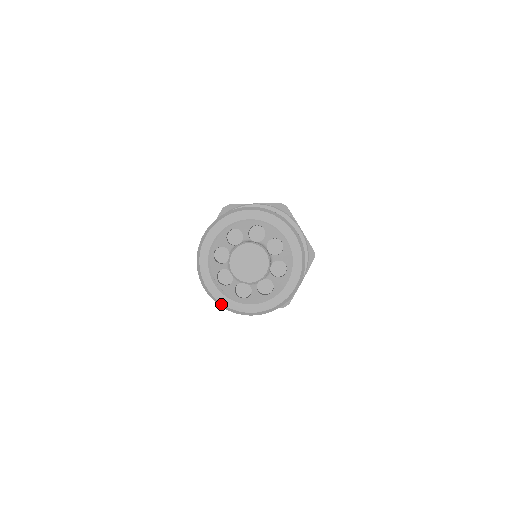
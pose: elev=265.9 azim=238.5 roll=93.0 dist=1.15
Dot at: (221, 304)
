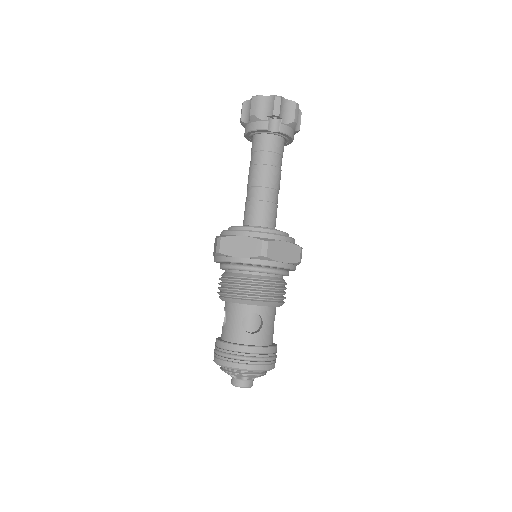
Dot at: occluded
